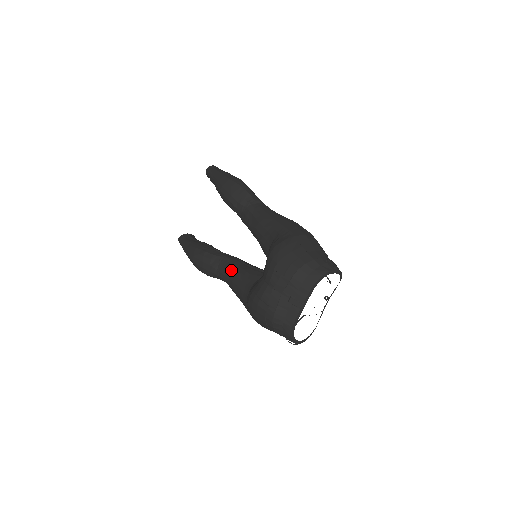
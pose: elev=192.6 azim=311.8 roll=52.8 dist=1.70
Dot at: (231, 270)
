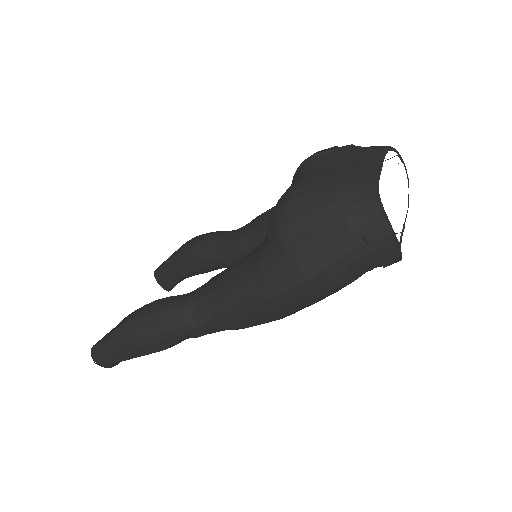
Dot at: (214, 276)
